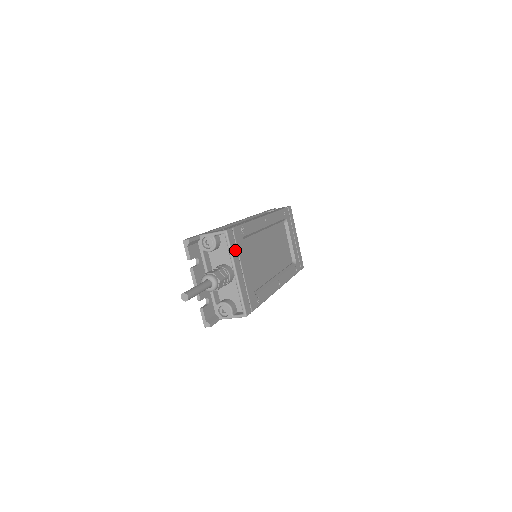
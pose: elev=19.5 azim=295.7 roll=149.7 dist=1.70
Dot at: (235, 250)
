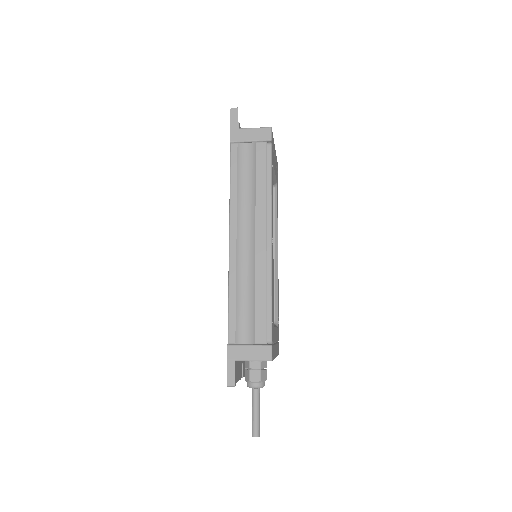
Dot at: (274, 349)
